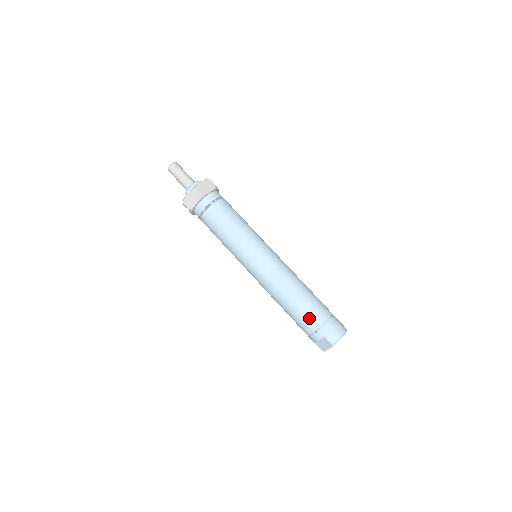
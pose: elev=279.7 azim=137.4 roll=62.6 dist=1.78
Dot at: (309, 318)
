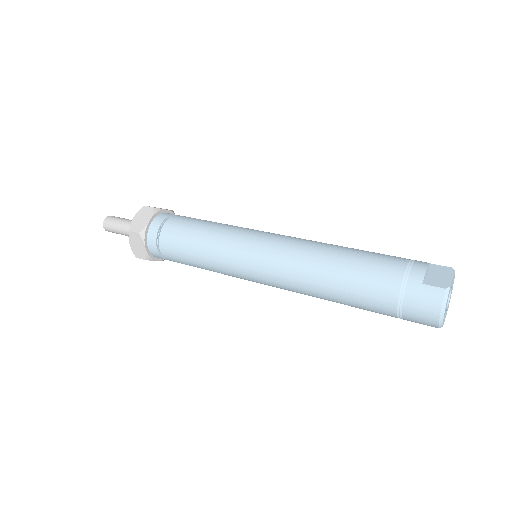
Dot at: occluded
